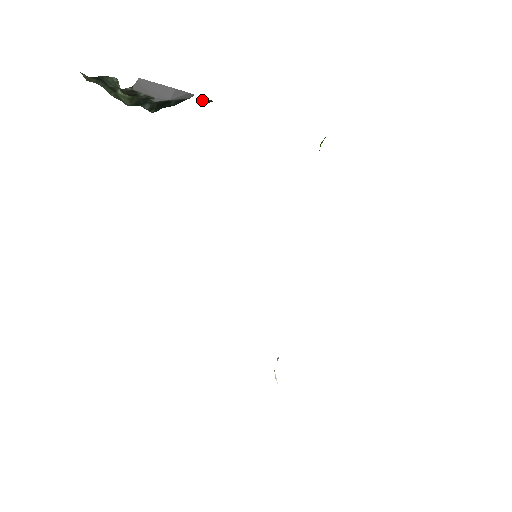
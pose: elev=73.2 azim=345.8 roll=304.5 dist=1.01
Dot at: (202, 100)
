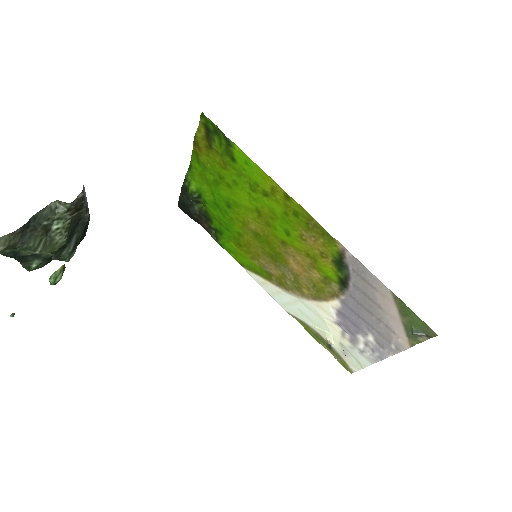
Dot at: (57, 274)
